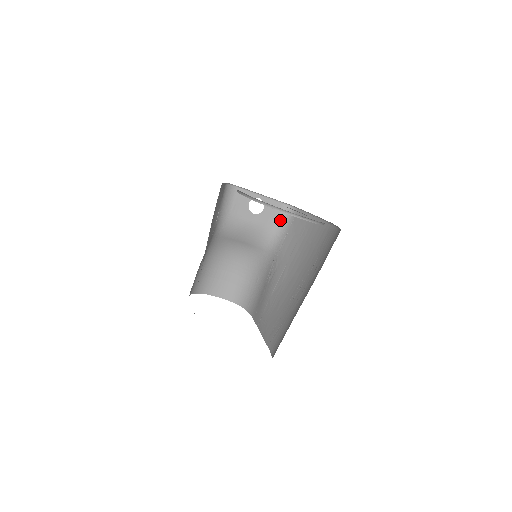
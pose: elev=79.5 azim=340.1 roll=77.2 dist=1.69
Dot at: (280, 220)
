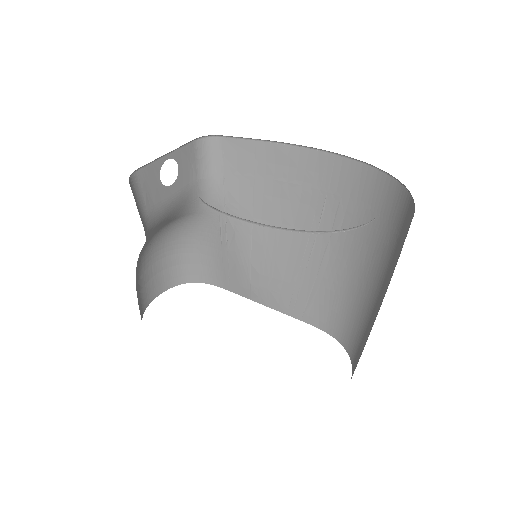
Dot at: (201, 165)
